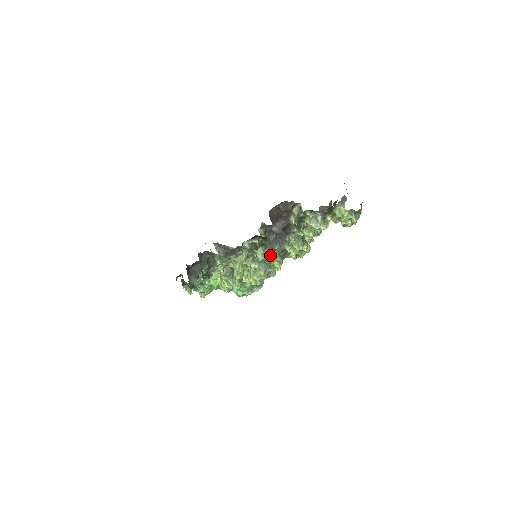
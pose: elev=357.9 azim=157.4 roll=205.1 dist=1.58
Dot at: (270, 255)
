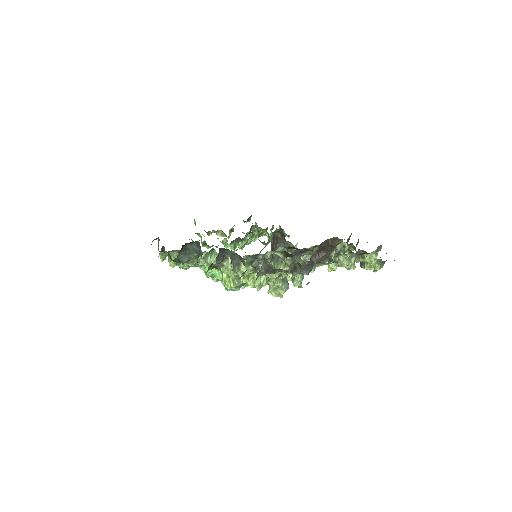
Dot at: (281, 268)
